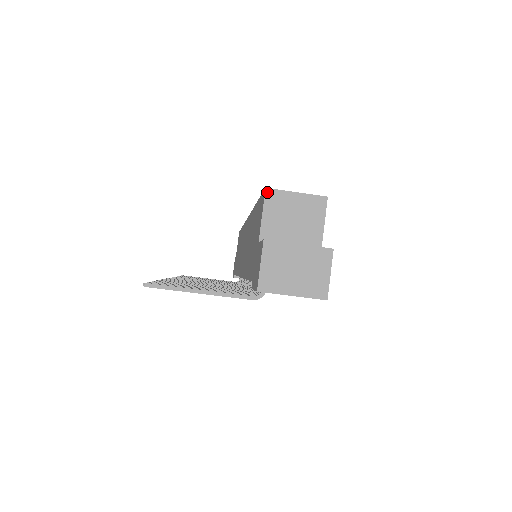
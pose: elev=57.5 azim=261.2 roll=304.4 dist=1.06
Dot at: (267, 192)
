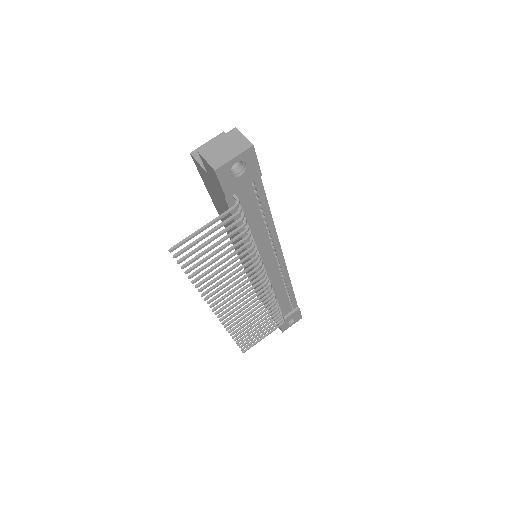
Dot at: (192, 154)
